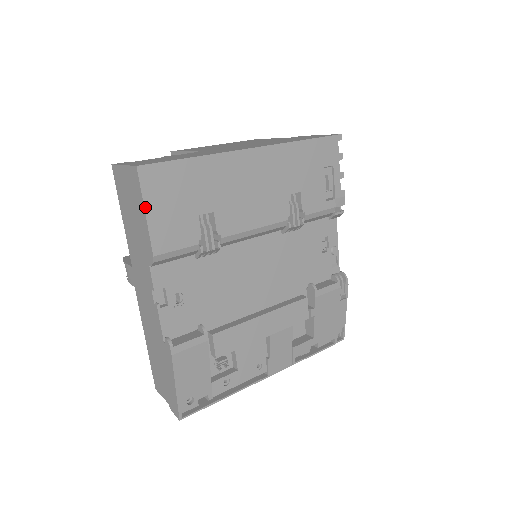
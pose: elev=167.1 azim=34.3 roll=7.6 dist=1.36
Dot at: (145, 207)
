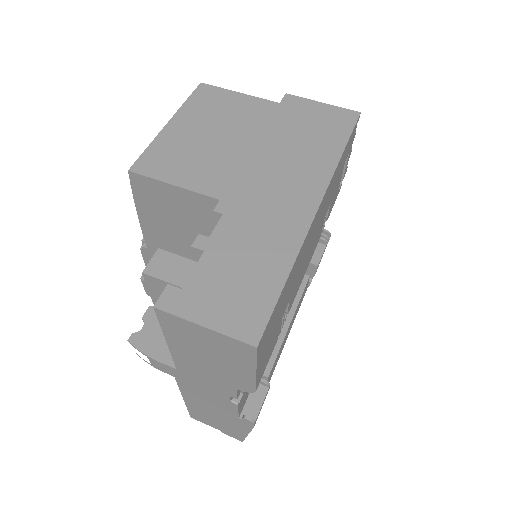
Dot at: (257, 368)
